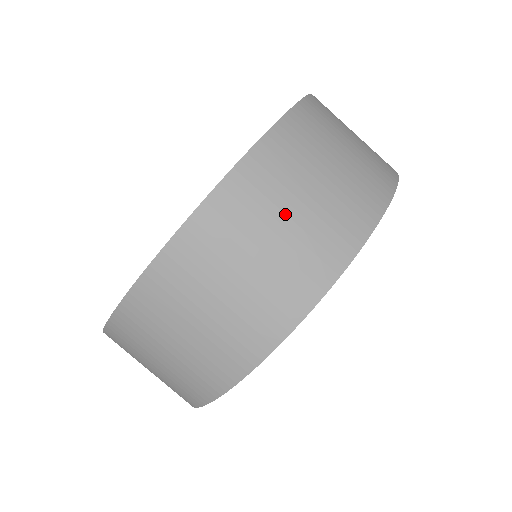
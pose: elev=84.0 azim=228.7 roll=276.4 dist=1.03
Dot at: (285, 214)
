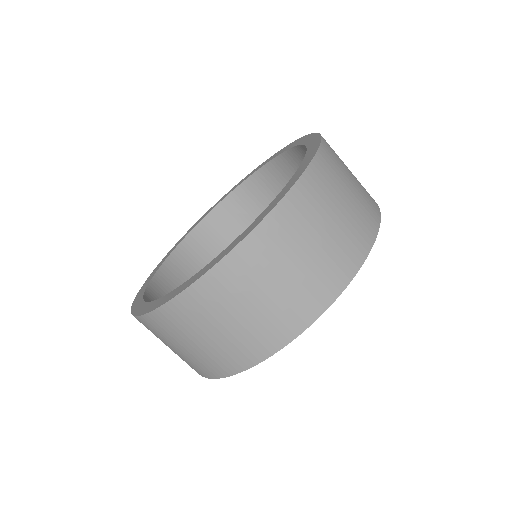
Dot at: (298, 257)
